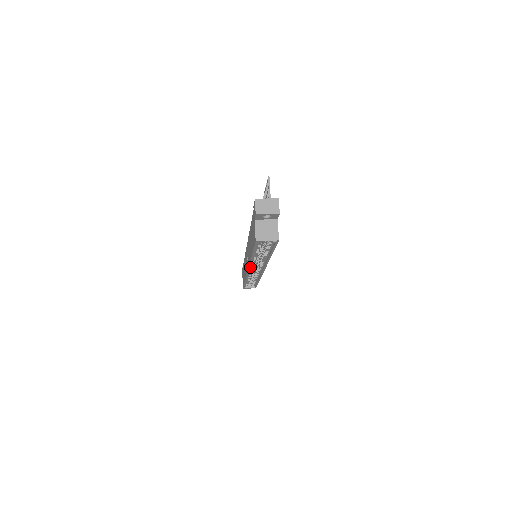
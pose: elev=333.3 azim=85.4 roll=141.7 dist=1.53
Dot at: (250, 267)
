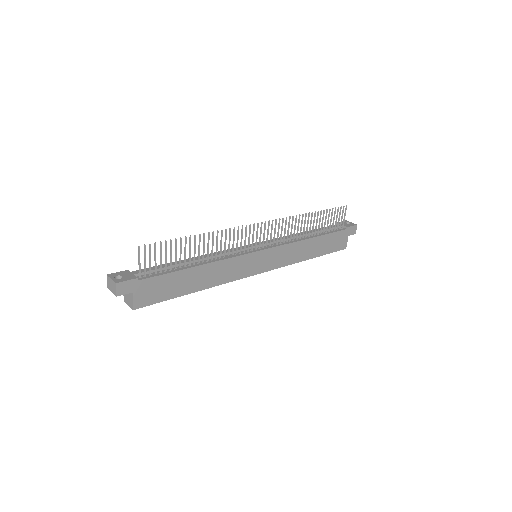
Dot at: occluded
